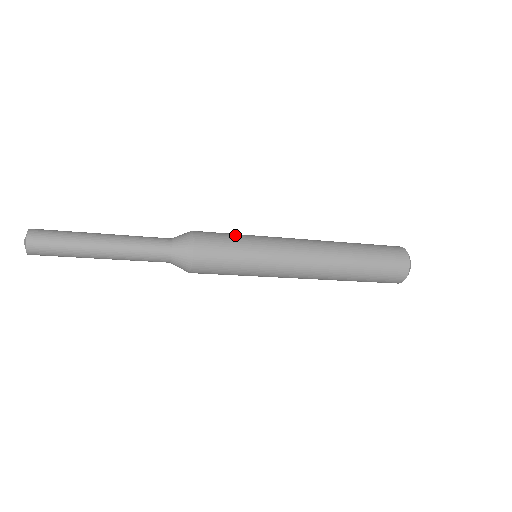
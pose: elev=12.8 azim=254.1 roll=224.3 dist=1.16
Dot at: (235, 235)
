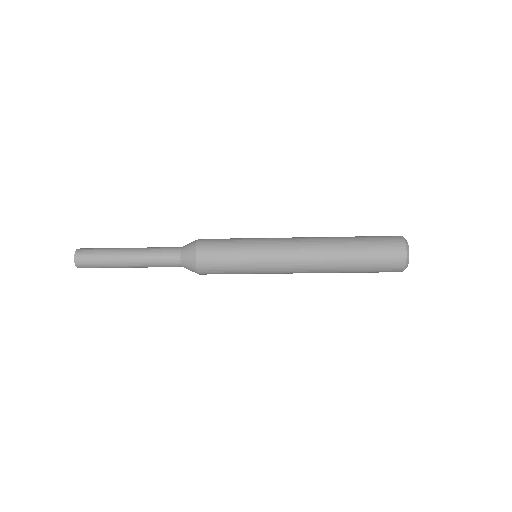
Dot at: (233, 247)
